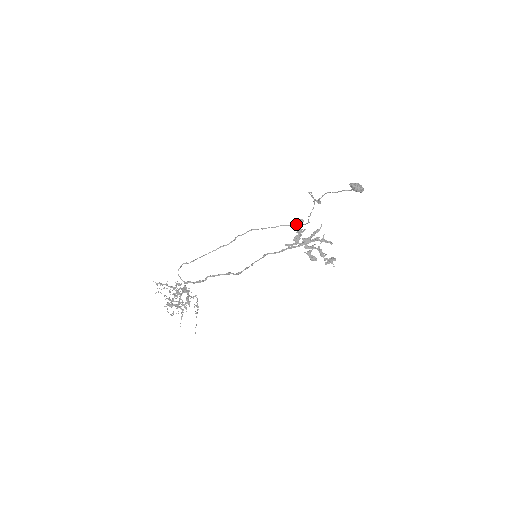
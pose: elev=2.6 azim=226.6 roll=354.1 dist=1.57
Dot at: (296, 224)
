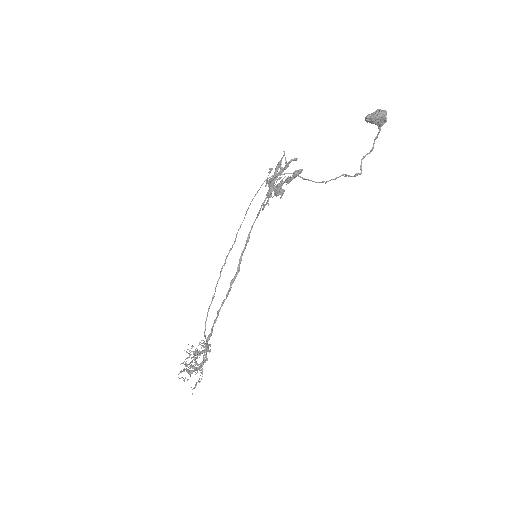
Dot at: (267, 178)
